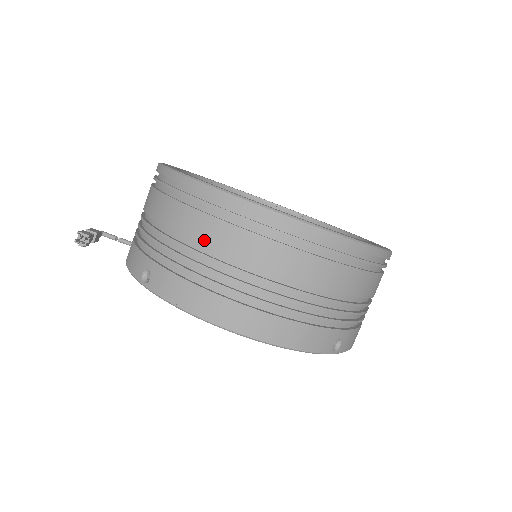
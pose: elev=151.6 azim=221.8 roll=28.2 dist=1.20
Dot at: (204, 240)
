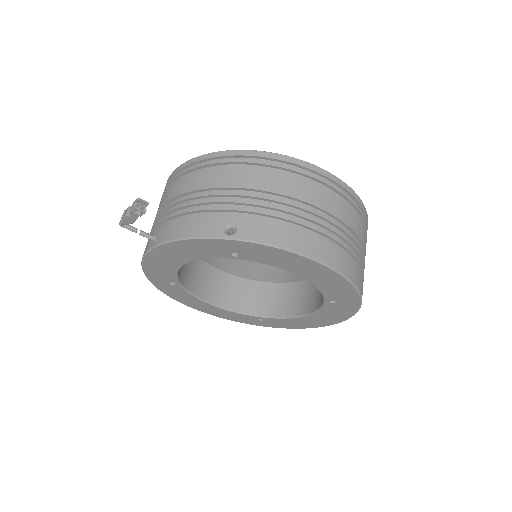
Dot at: (288, 192)
